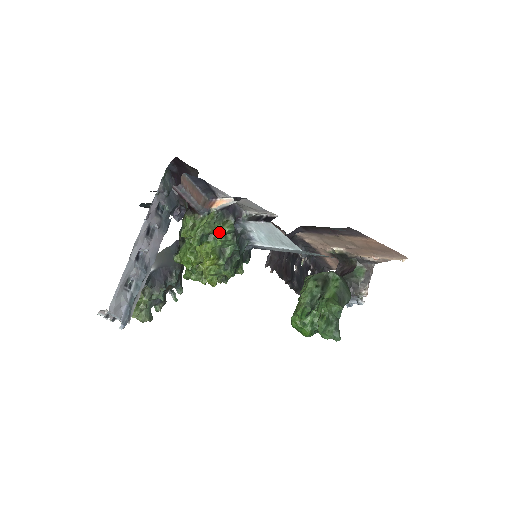
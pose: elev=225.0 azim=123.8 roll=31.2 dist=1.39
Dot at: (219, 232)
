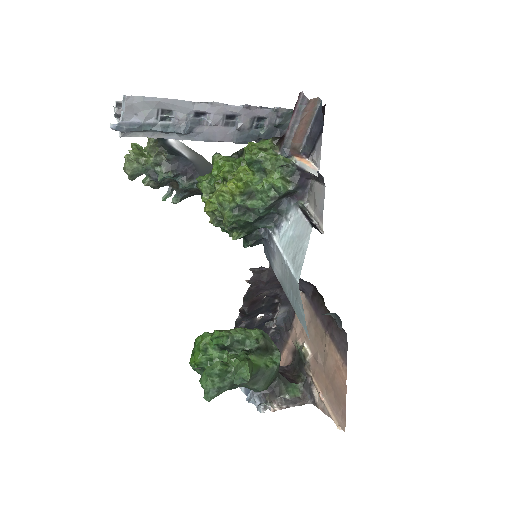
Dot at: (272, 178)
